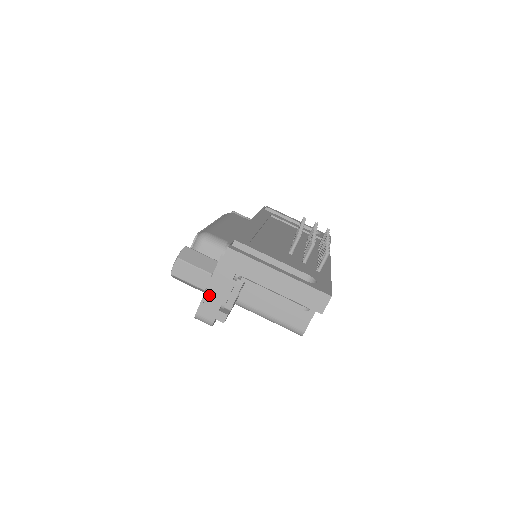
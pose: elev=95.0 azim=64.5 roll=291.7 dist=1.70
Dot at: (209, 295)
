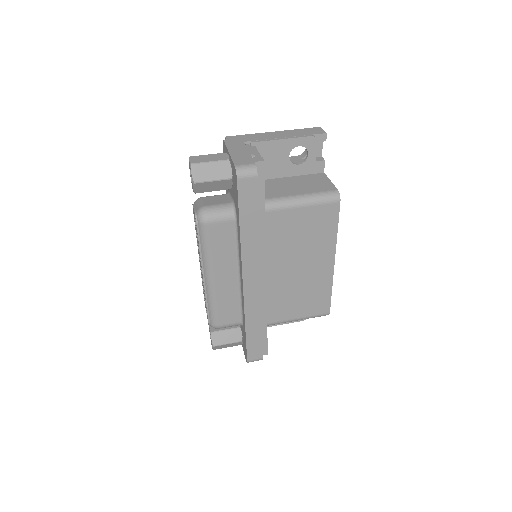
Dot at: (235, 155)
